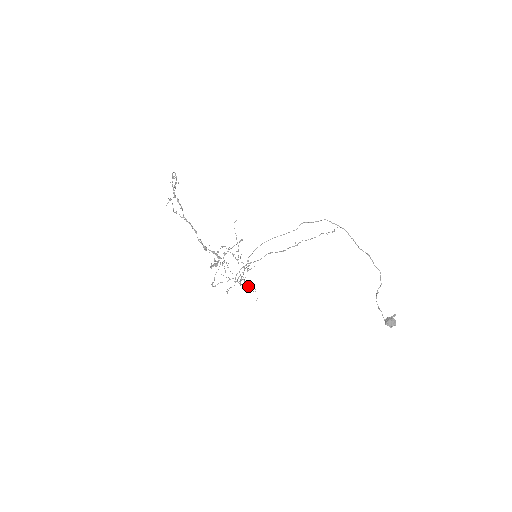
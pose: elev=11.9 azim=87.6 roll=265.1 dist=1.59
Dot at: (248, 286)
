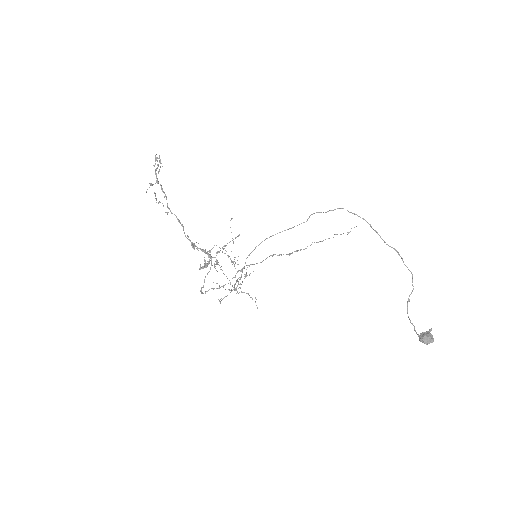
Dot at: (246, 293)
